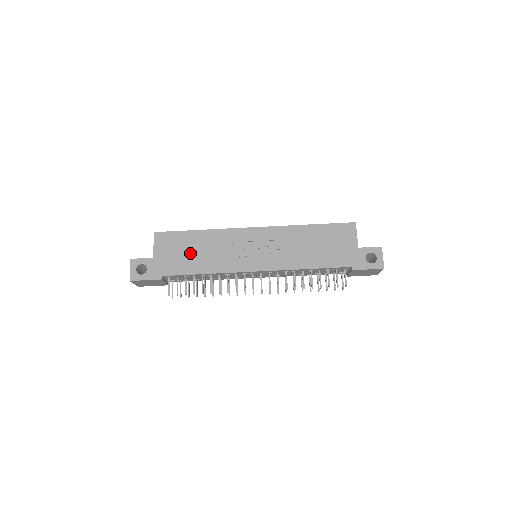
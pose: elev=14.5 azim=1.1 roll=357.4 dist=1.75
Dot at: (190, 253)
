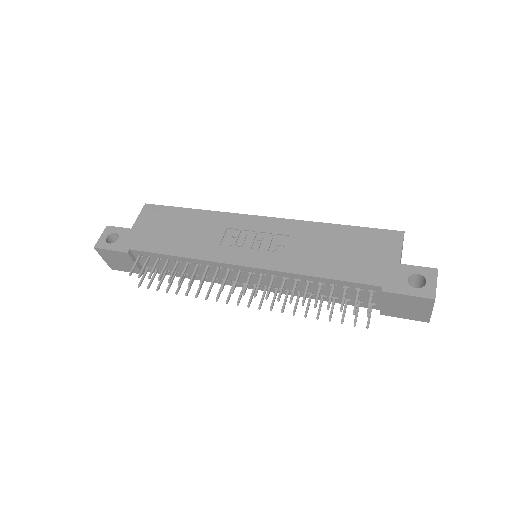
Dot at: (173, 231)
